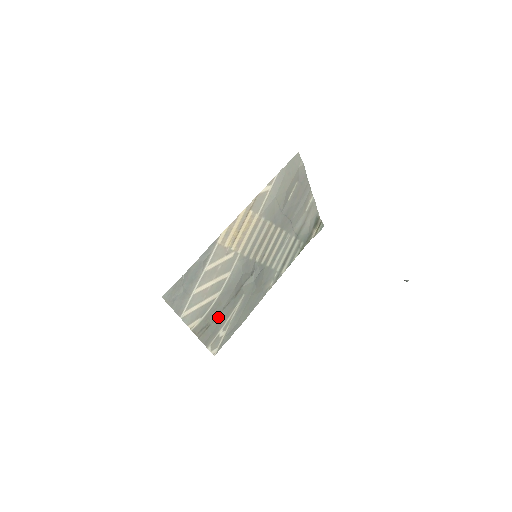
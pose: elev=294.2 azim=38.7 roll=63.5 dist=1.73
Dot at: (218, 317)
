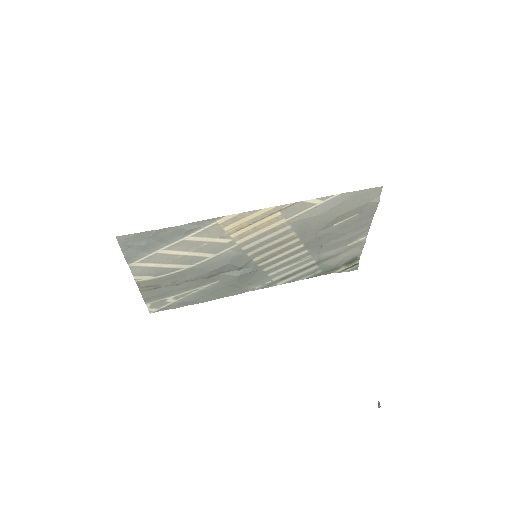
Dot at: (175, 285)
